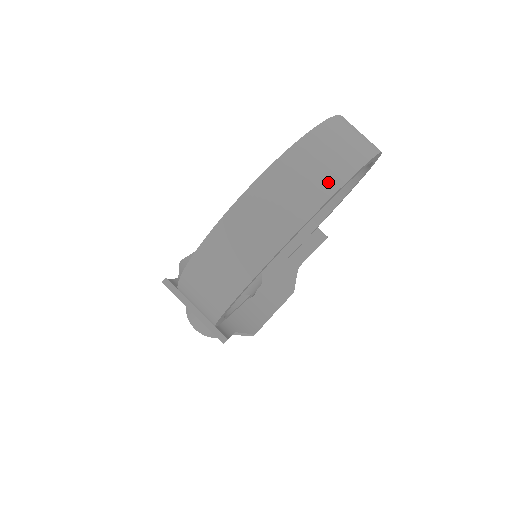
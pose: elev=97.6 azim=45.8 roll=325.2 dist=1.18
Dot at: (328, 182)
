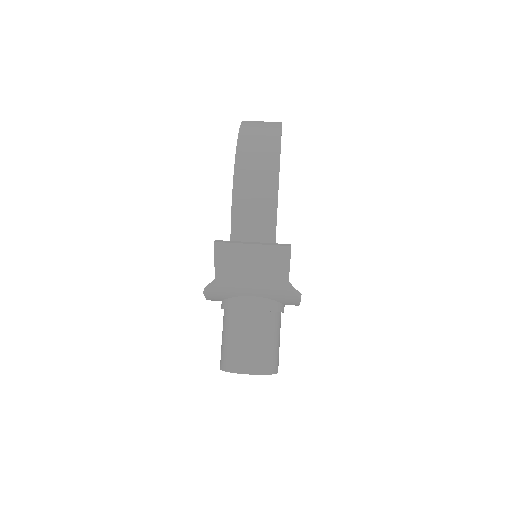
Dot at: occluded
